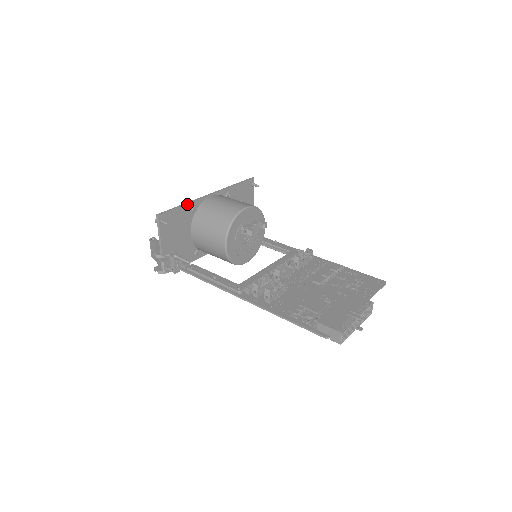
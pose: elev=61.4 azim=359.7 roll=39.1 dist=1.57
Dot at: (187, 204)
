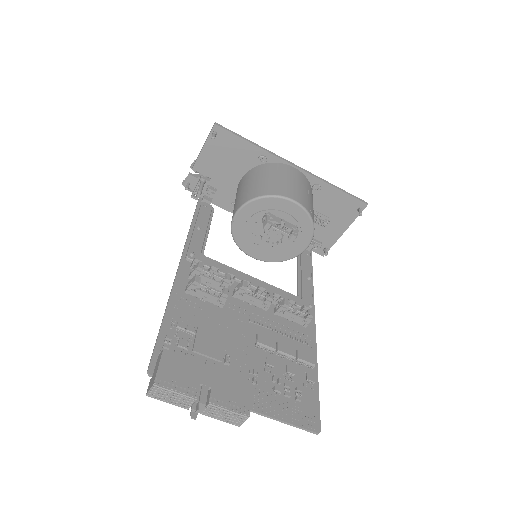
Dot at: (258, 146)
